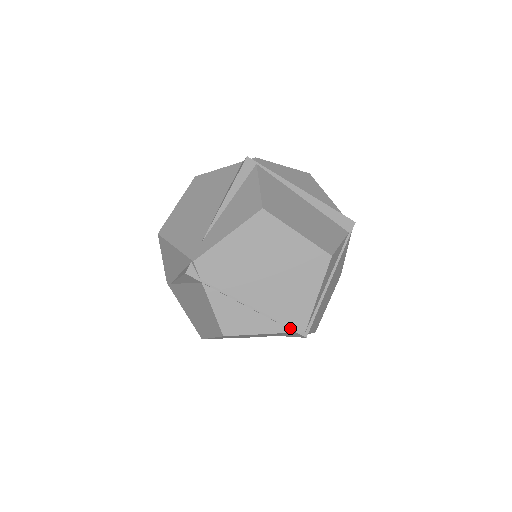
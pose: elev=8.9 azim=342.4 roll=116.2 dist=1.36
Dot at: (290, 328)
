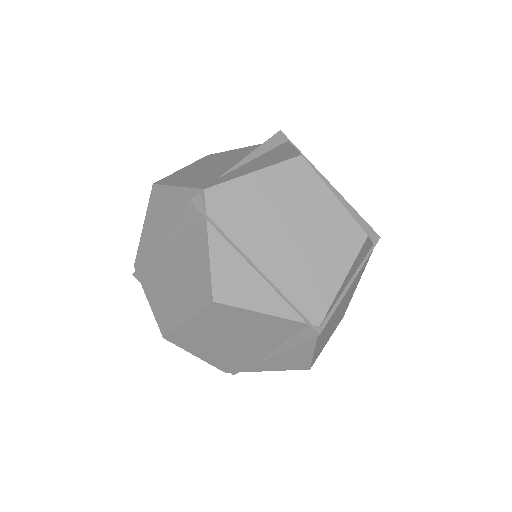
Dot at: (302, 315)
